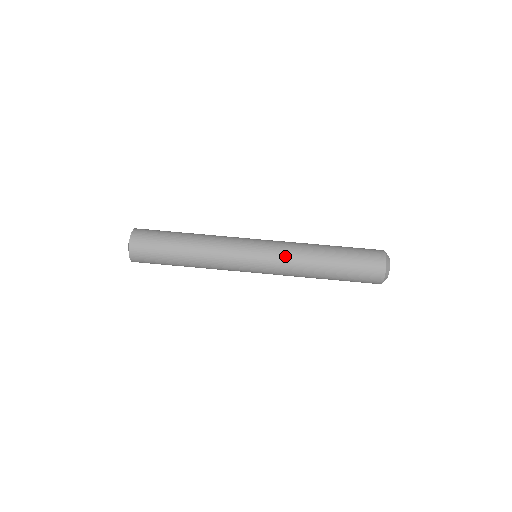
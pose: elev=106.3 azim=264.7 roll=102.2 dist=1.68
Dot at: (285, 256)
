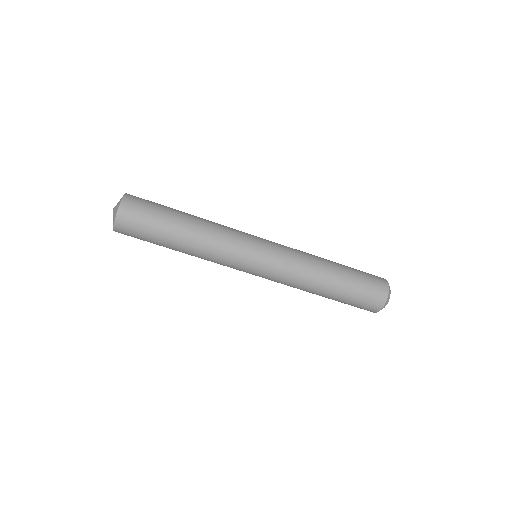
Dot at: (286, 276)
